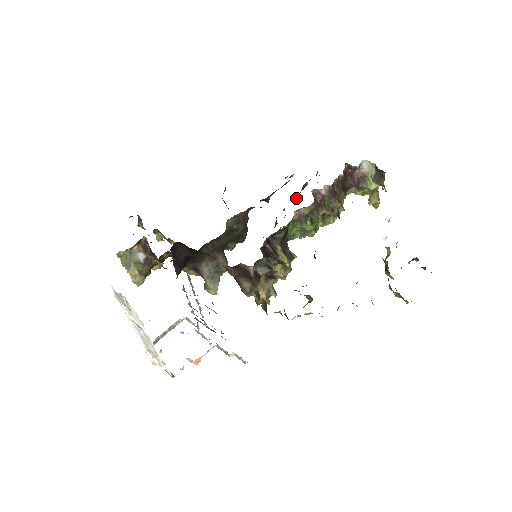
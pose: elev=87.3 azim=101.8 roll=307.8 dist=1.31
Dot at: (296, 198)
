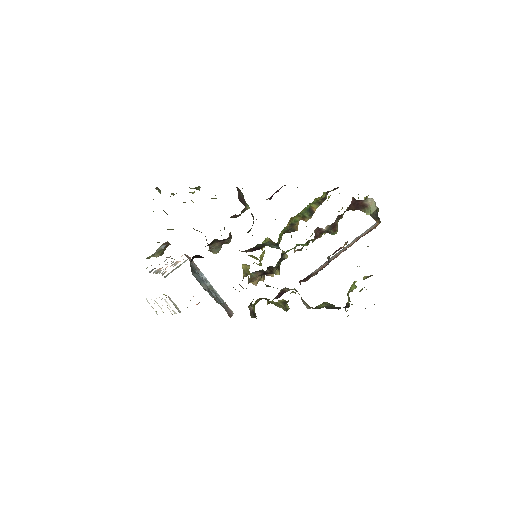
Dot at: (301, 215)
